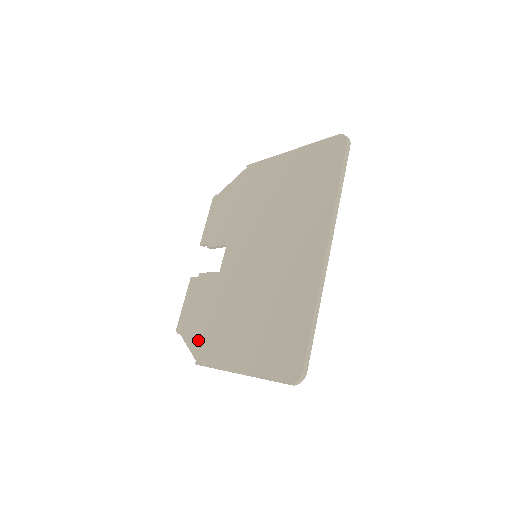
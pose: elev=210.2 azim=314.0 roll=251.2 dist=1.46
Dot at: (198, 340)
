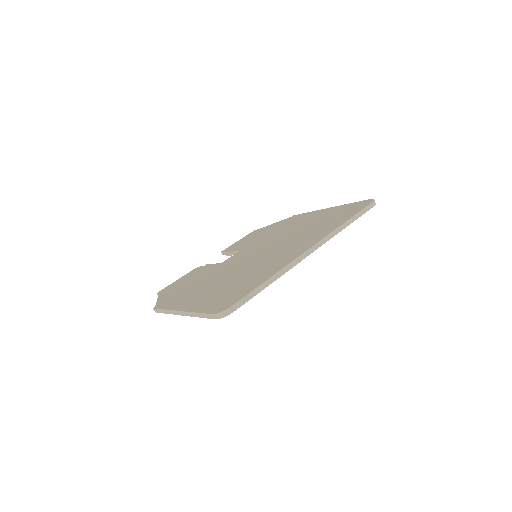
Dot at: (169, 296)
